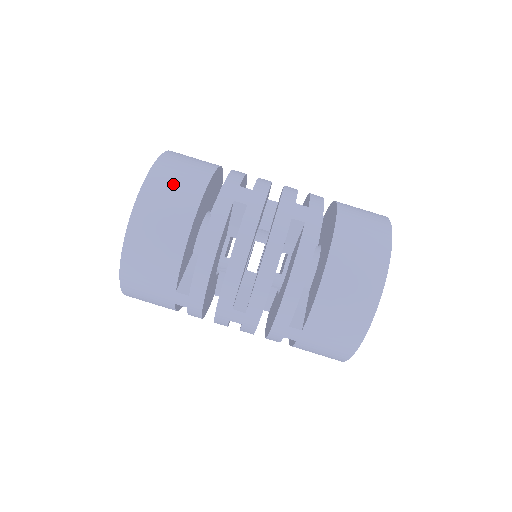
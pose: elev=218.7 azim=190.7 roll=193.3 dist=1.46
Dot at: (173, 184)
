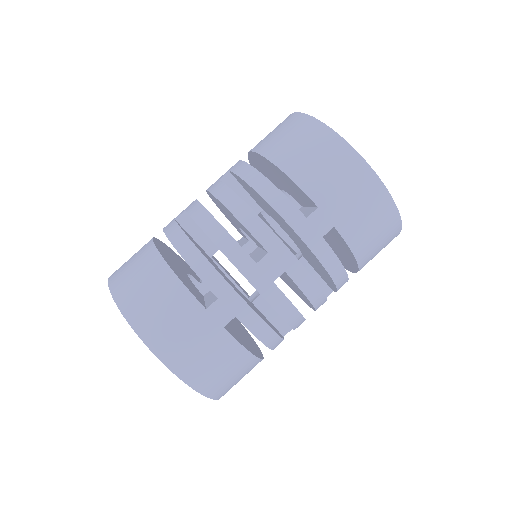
Dot at: (129, 261)
